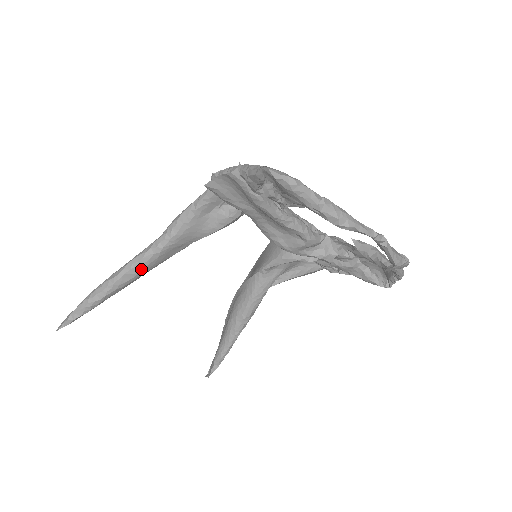
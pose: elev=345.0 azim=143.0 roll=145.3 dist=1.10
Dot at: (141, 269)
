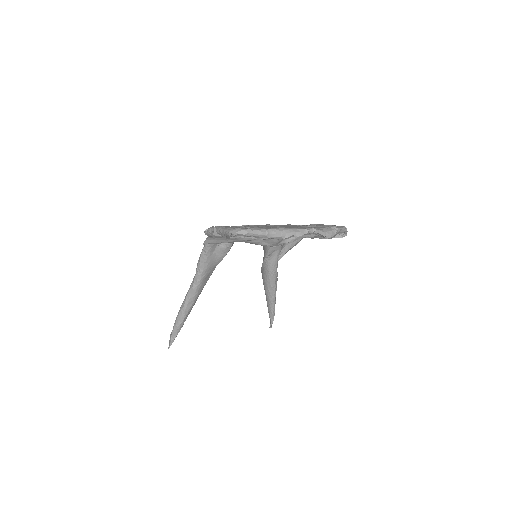
Dot at: (195, 296)
